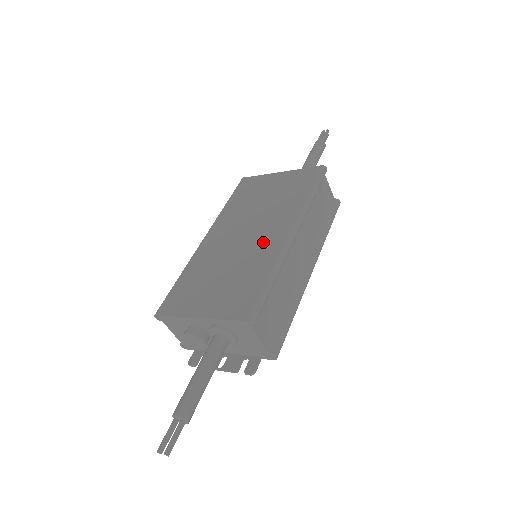
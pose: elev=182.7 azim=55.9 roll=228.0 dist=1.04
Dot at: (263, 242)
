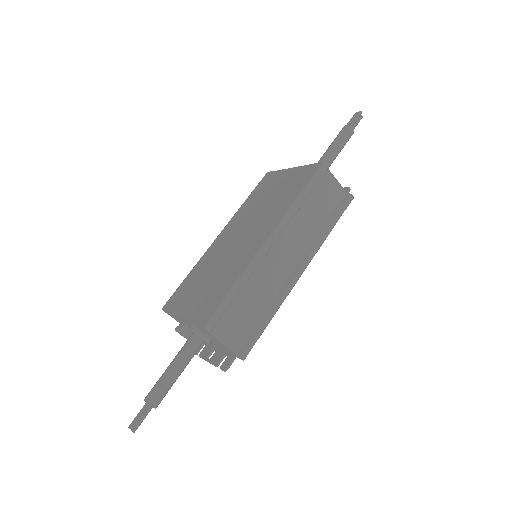
Dot at: (247, 247)
